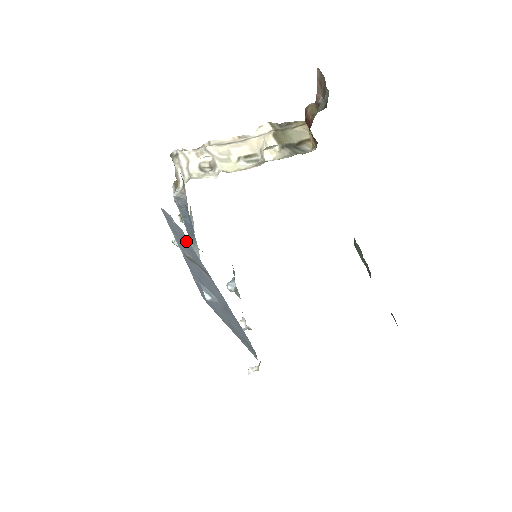
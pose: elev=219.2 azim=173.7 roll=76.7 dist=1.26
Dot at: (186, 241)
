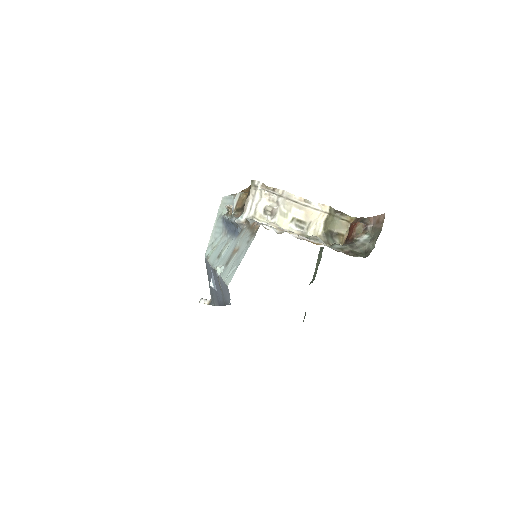
Dot at: (227, 300)
